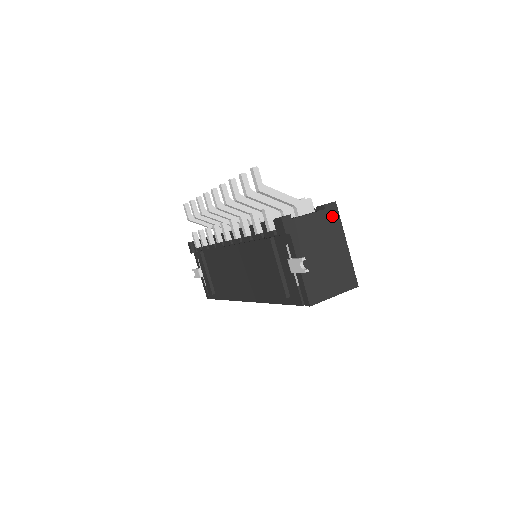
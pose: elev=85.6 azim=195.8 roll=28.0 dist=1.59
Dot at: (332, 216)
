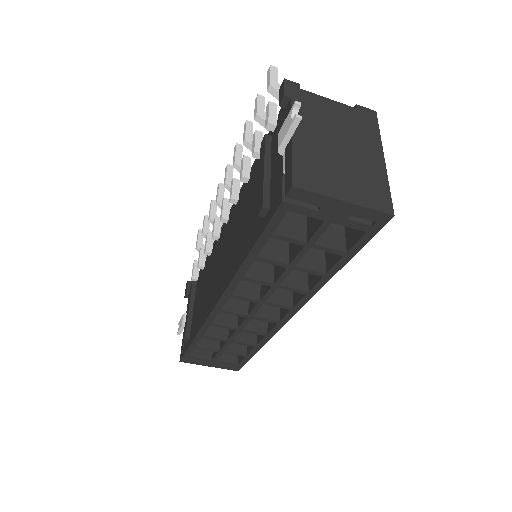
Dot at: (366, 120)
